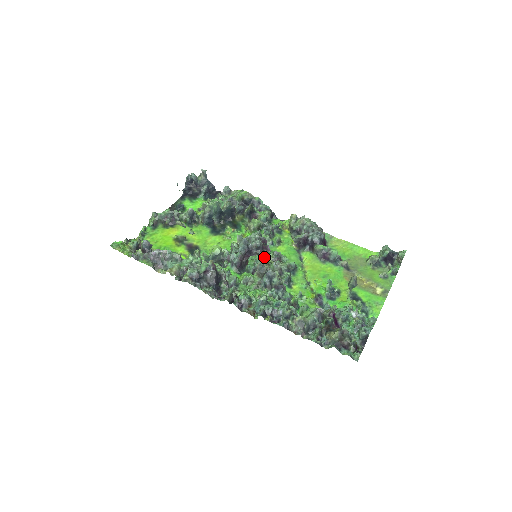
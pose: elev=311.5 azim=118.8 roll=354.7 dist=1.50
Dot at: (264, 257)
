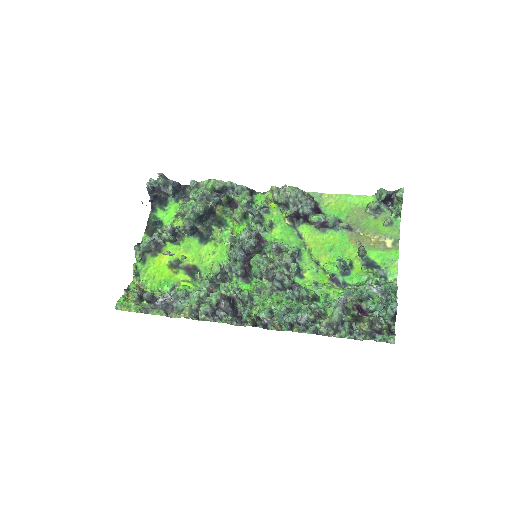
Dot at: (265, 257)
